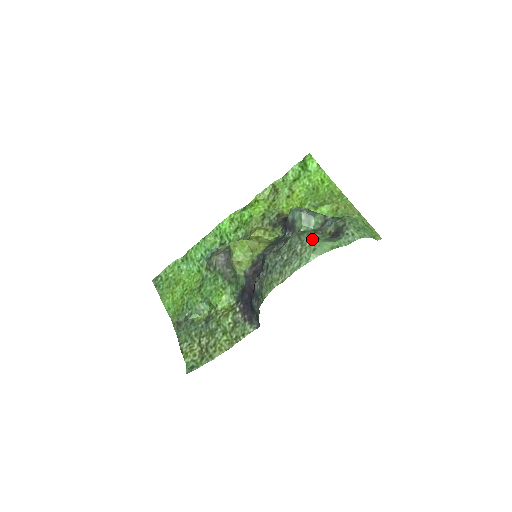
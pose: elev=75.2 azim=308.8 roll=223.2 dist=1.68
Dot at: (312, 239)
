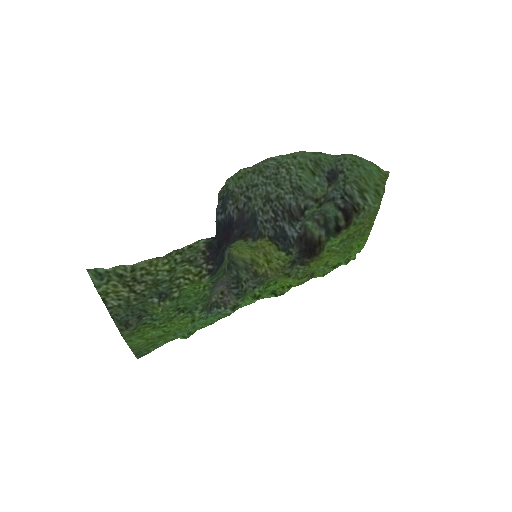
Dot at: (300, 170)
